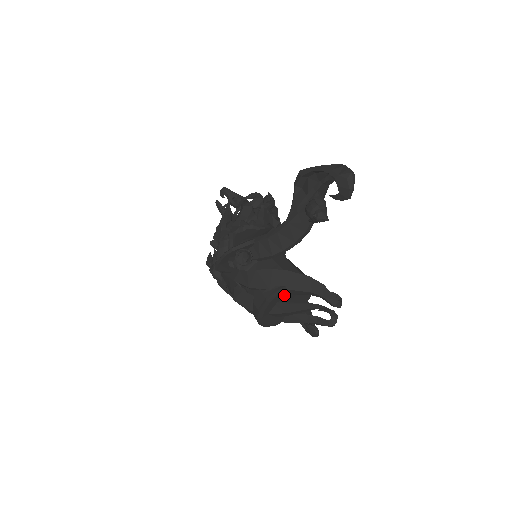
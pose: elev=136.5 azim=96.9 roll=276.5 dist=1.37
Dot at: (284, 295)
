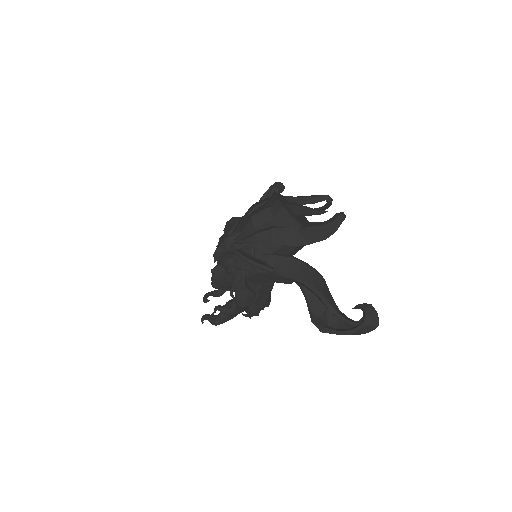
Dot at: occluded
